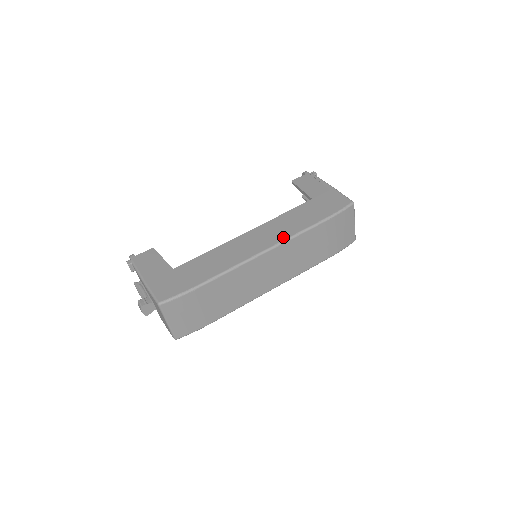
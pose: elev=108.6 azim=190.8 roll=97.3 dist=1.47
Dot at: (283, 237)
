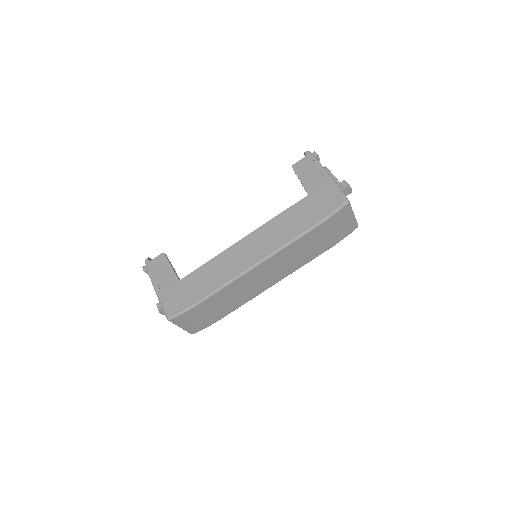
Dot at: (275, 247)
